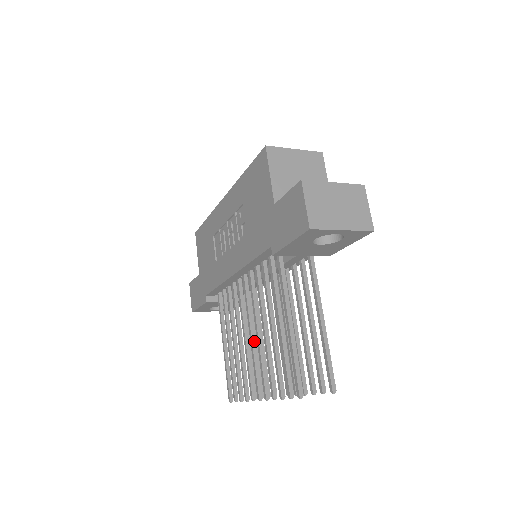
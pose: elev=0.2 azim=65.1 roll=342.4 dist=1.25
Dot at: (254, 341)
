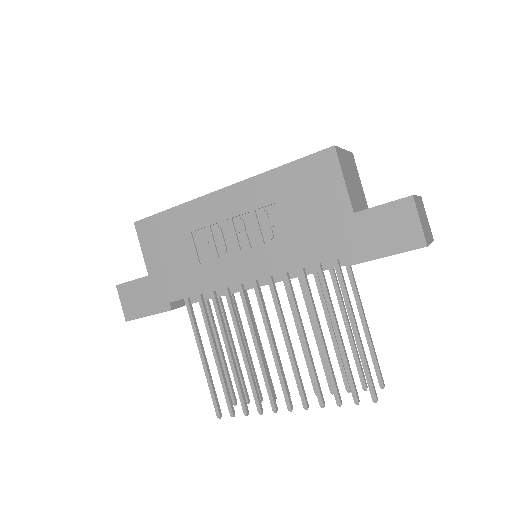
Dot at: (277, 351)
